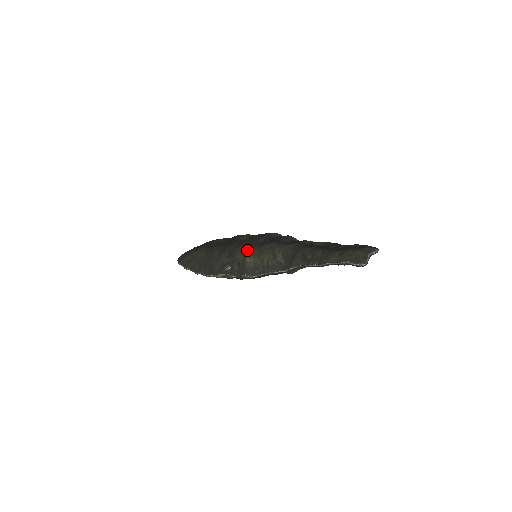
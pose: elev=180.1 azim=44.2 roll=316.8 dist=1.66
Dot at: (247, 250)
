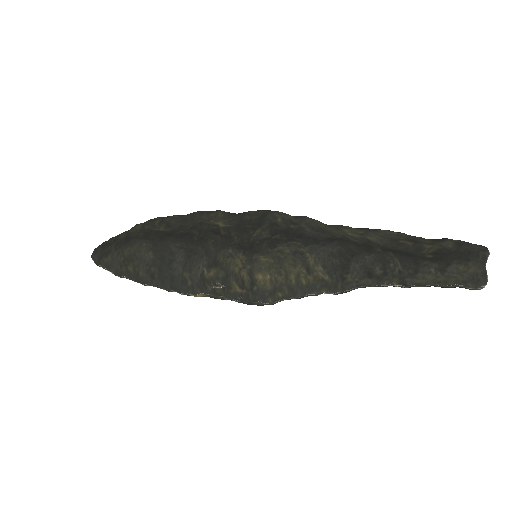
Dot at: (249, 258)
